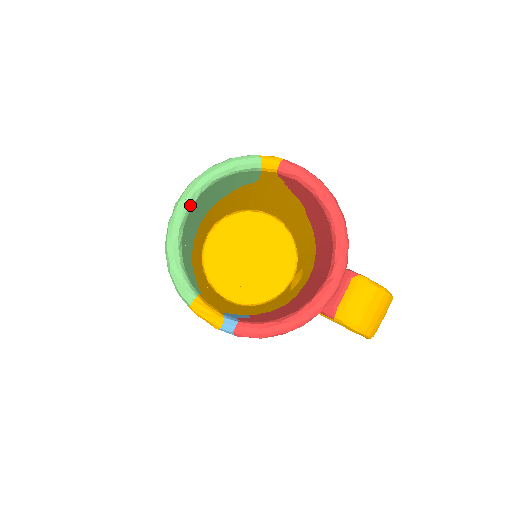
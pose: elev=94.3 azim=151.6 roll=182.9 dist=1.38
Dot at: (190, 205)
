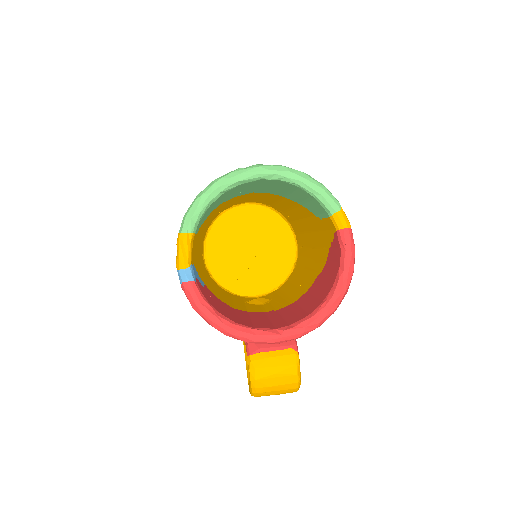
Dot at: (263, 177)
